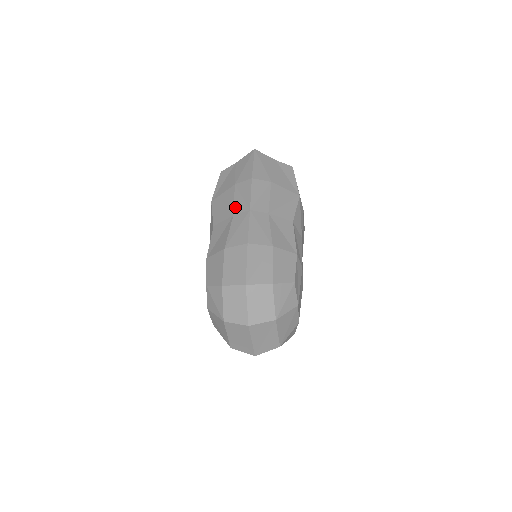
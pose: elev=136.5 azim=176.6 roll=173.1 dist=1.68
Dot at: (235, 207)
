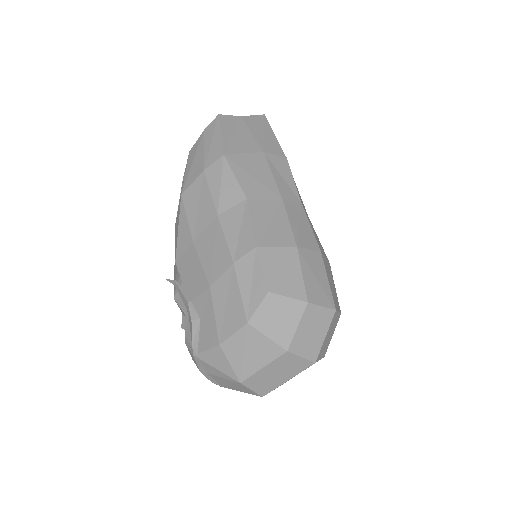
Dot at: (280, 188)
